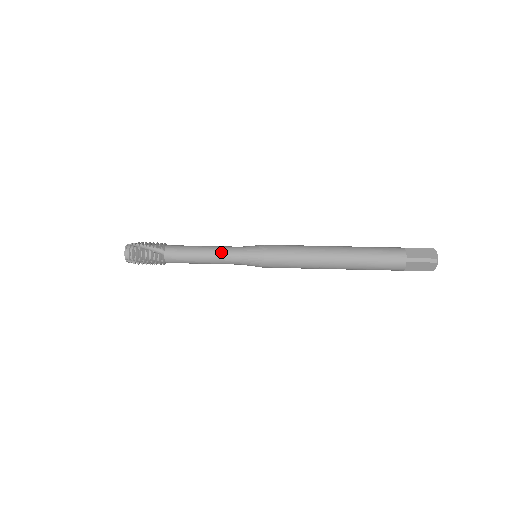
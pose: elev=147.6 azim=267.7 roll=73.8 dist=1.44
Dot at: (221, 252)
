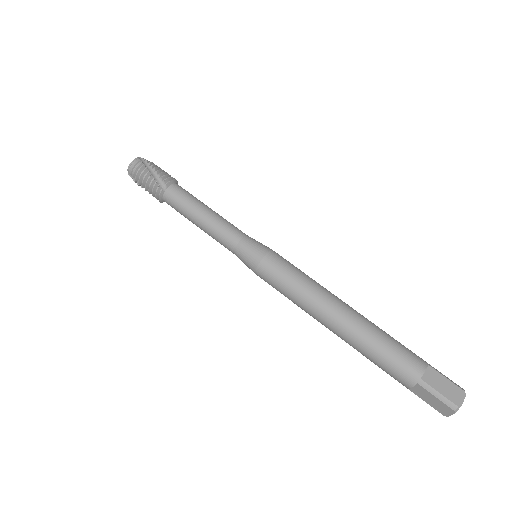
Dot at: (221, 227)
